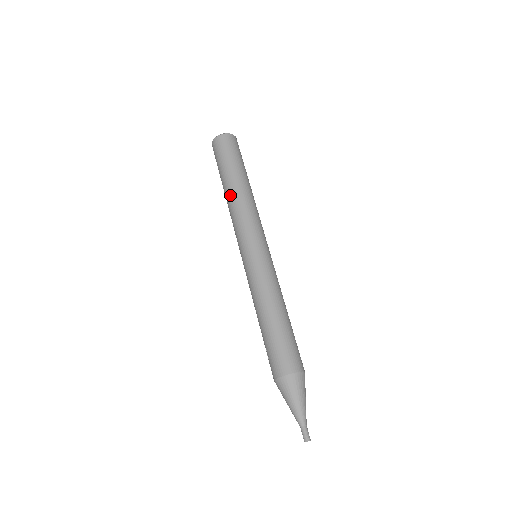
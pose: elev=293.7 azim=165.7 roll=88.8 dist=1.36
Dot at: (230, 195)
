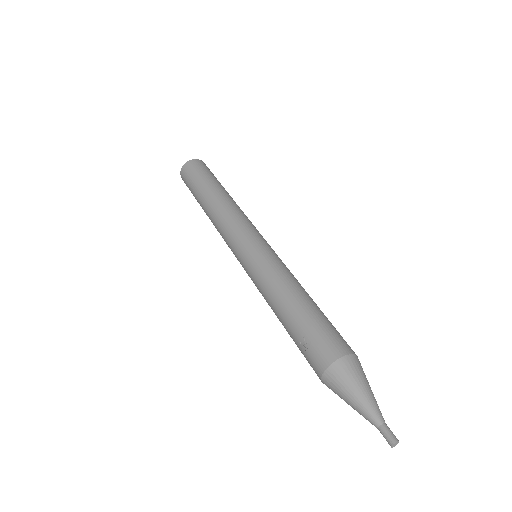
Dot at: (218, 200)
